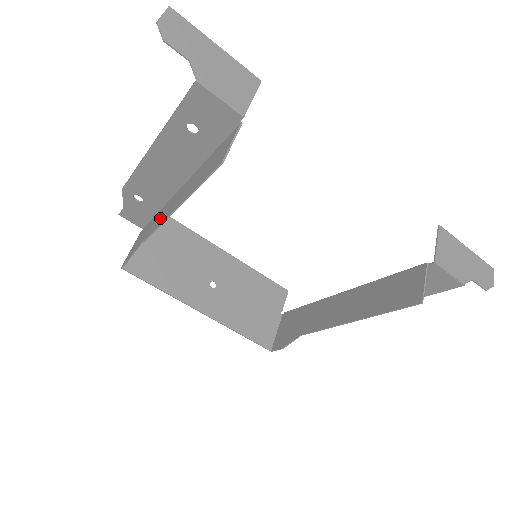
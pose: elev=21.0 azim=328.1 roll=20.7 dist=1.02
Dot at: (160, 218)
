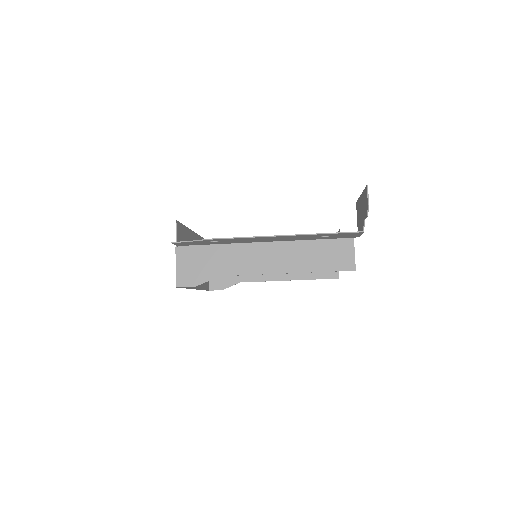
Dot at: (246, 263)
